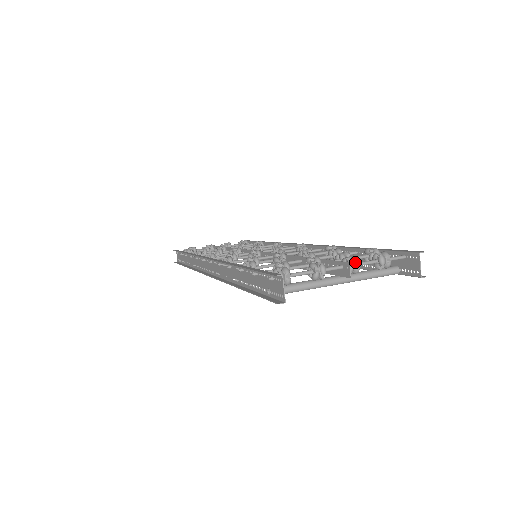
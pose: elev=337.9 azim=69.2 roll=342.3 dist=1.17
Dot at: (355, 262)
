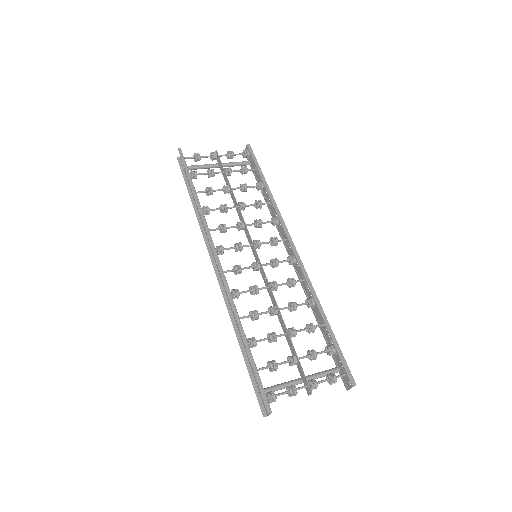
Dot at: (315, 388)
